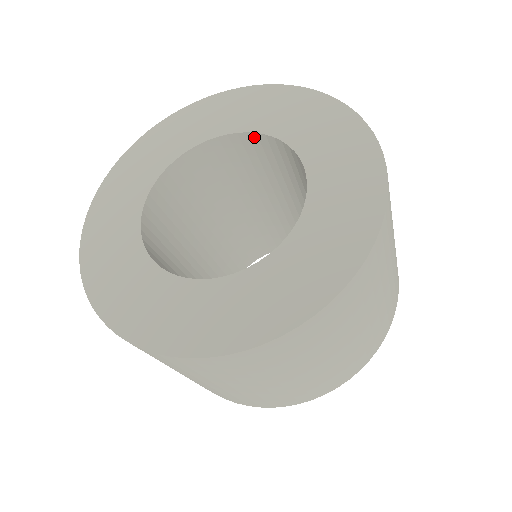
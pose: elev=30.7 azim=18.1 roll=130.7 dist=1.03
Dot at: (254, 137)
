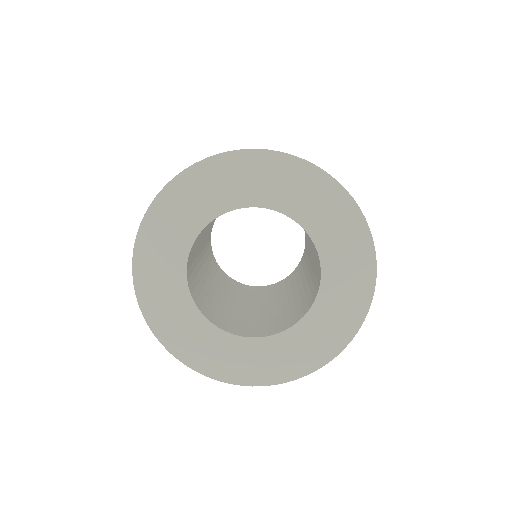
Dot at: (301, 226)
